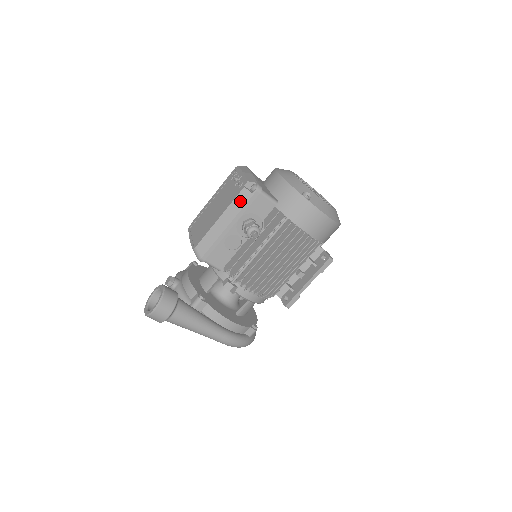
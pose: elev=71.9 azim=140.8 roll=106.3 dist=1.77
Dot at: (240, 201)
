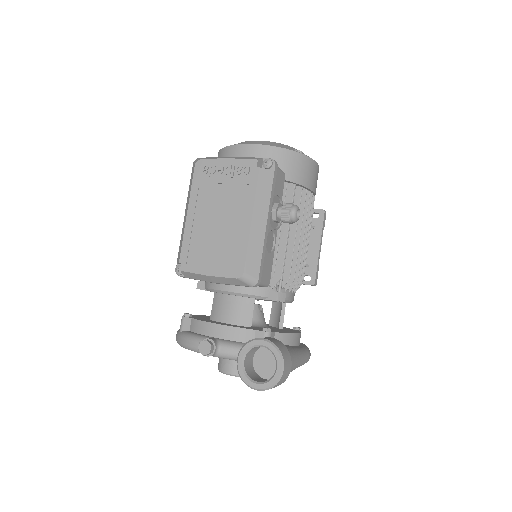
Dot at: (264, 186)
